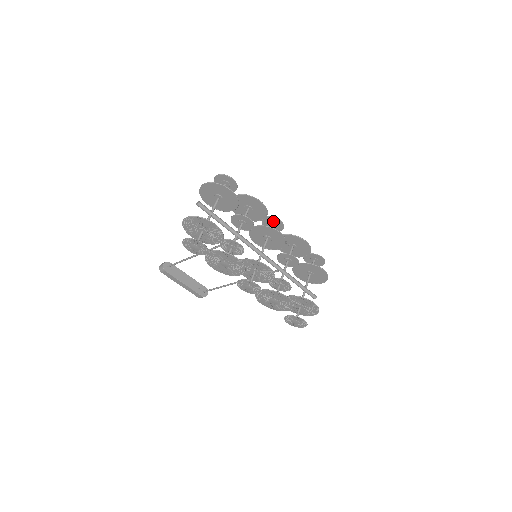
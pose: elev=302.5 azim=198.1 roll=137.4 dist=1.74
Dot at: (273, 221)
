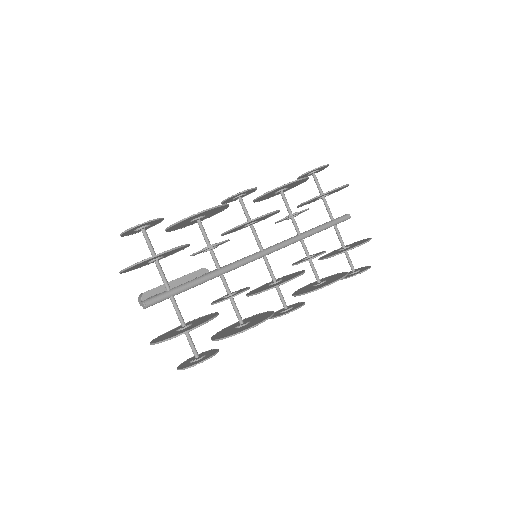
Dot at: (238, 195)
